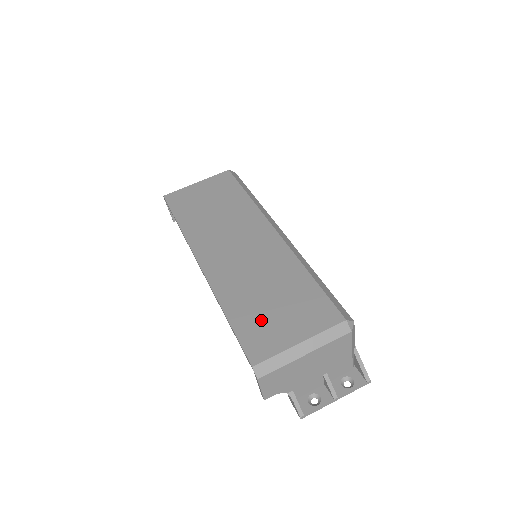
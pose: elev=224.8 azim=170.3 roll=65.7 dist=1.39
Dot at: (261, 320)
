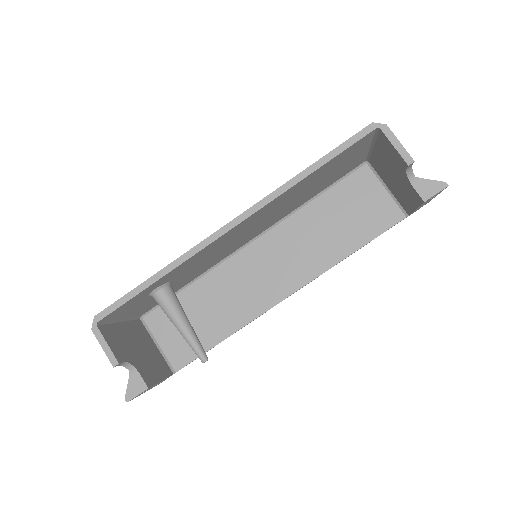
Dot at: occluded
